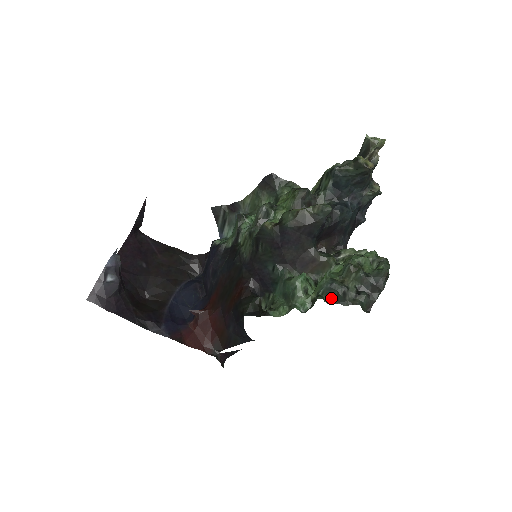
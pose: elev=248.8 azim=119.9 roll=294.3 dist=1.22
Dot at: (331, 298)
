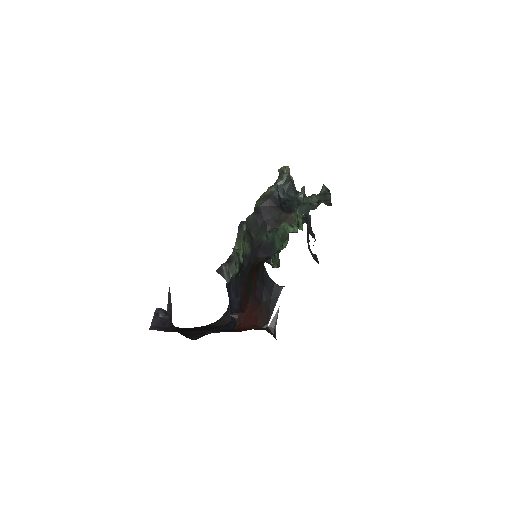
Dot at: (305, 211)
